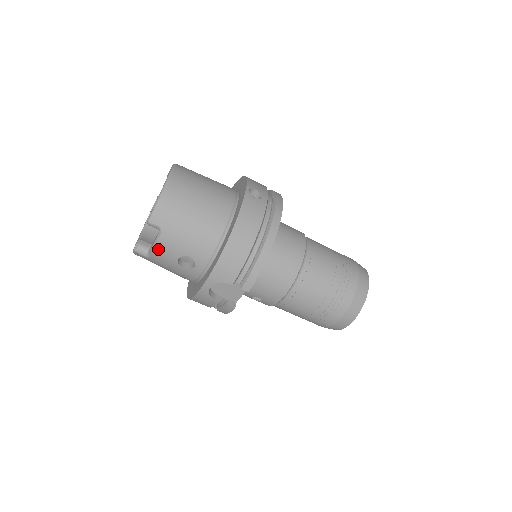
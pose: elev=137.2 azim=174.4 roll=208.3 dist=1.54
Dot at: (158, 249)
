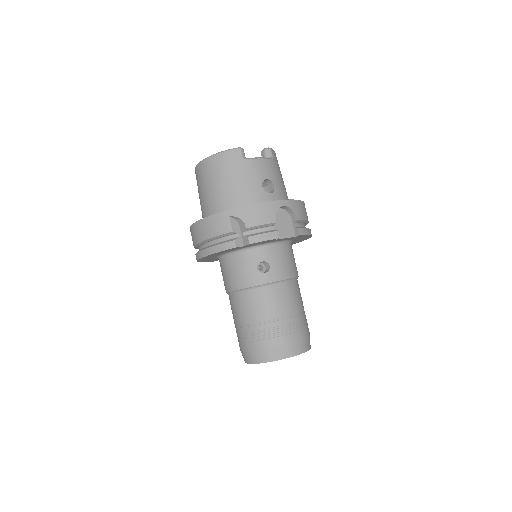
Dot at: (262, 161)
